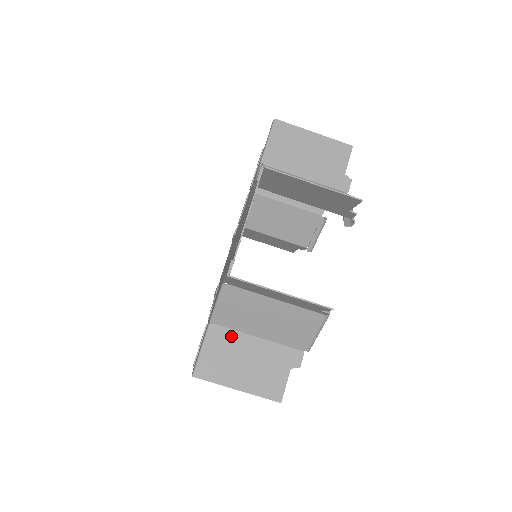
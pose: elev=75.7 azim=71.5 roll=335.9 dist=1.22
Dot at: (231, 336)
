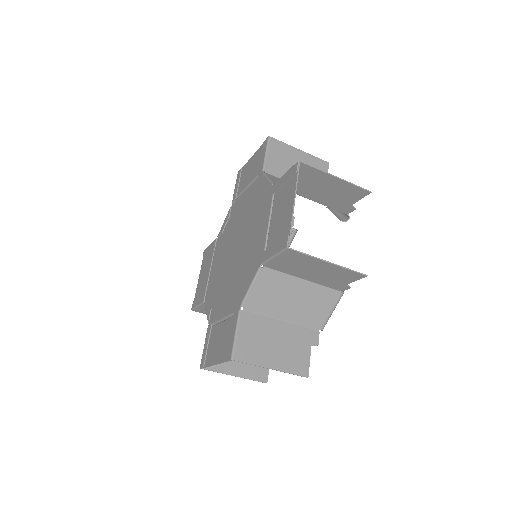
Dot at: occluded
